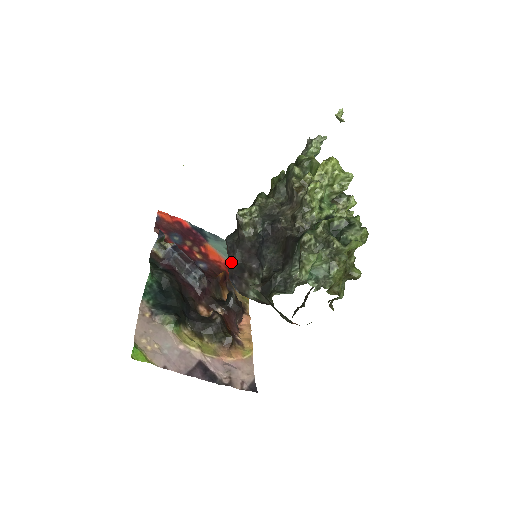
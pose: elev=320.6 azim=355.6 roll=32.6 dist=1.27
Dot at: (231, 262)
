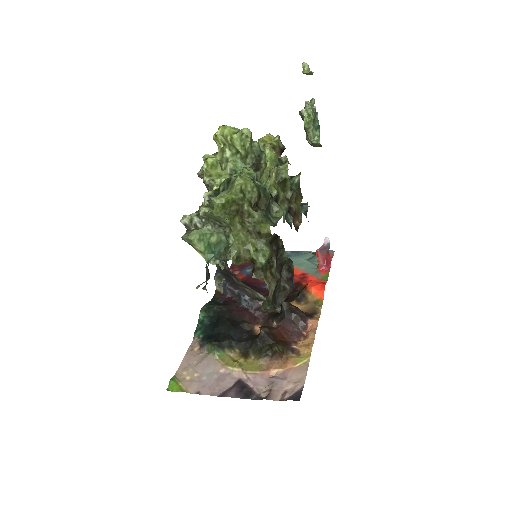
Dot at: occluded
